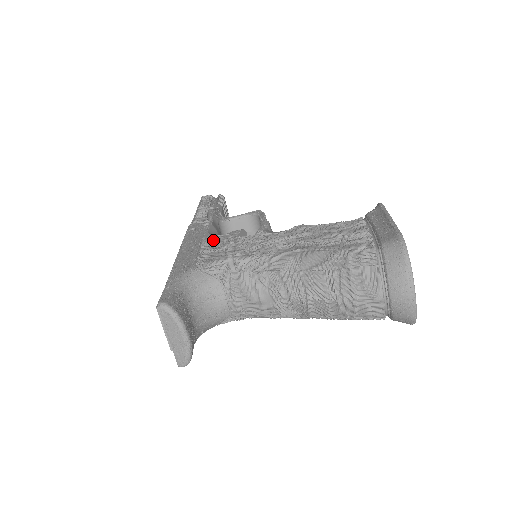
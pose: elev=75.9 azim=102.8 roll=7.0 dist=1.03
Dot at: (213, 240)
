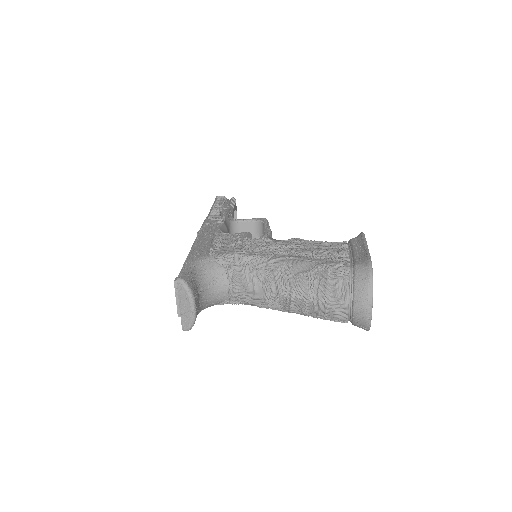
Dot at: (224, 237)
